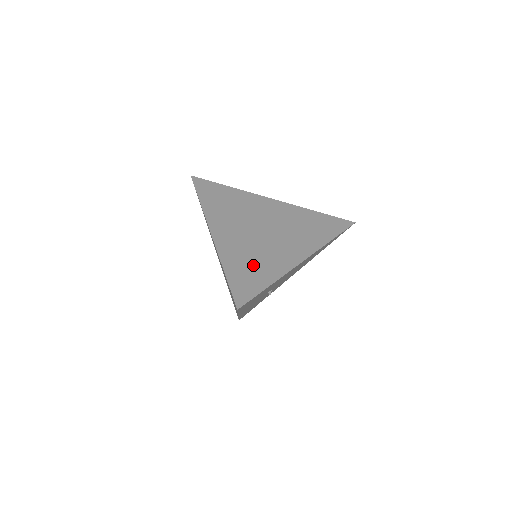
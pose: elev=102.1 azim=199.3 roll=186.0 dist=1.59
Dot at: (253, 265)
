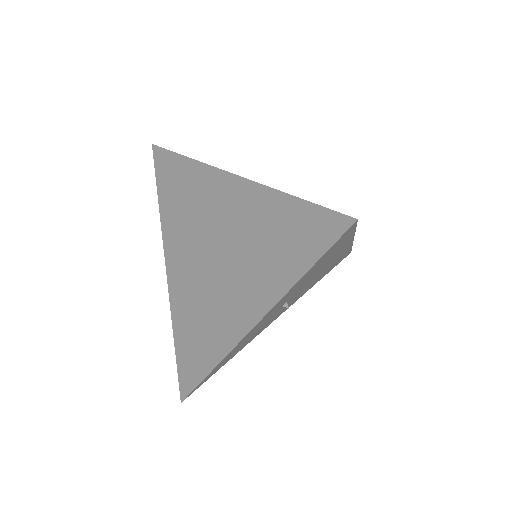
Dot at: occluded
